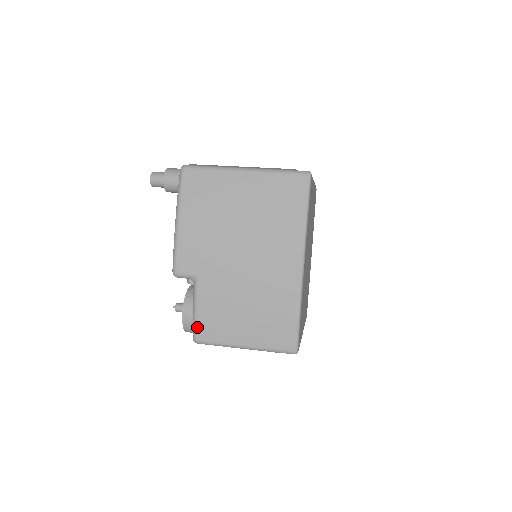
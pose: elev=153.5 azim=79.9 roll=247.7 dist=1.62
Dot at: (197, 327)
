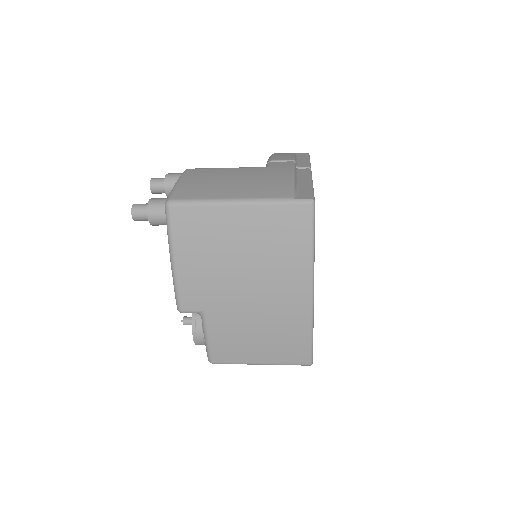
Dot at: (211, 353)
